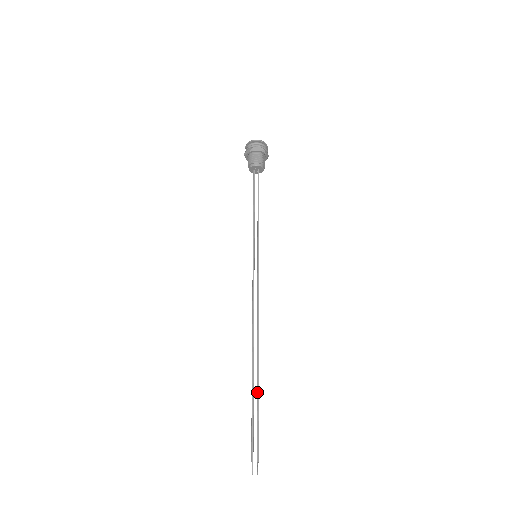
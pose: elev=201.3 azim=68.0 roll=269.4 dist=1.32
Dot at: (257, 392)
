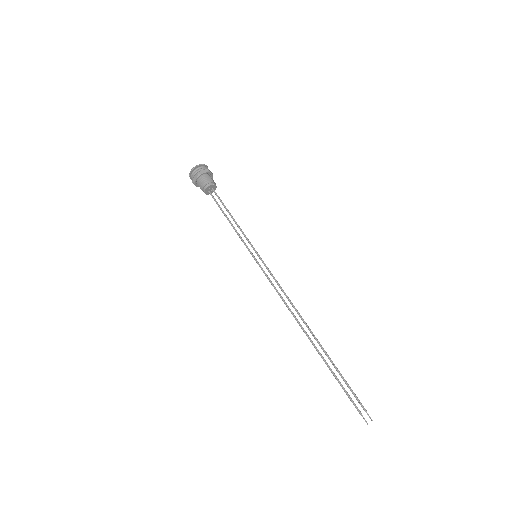
Dot at: (329, 359)
